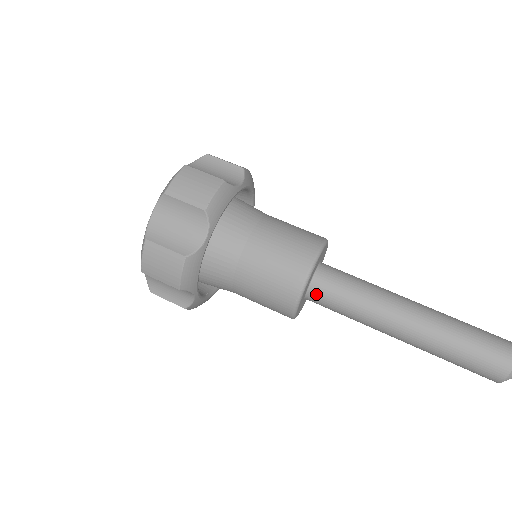
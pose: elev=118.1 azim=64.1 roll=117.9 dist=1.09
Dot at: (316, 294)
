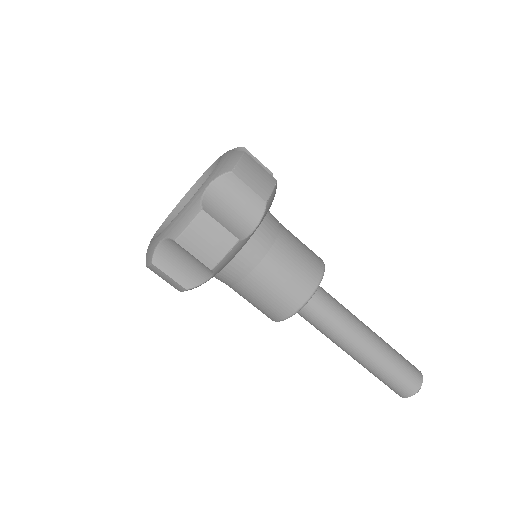
Dot at: occluded
